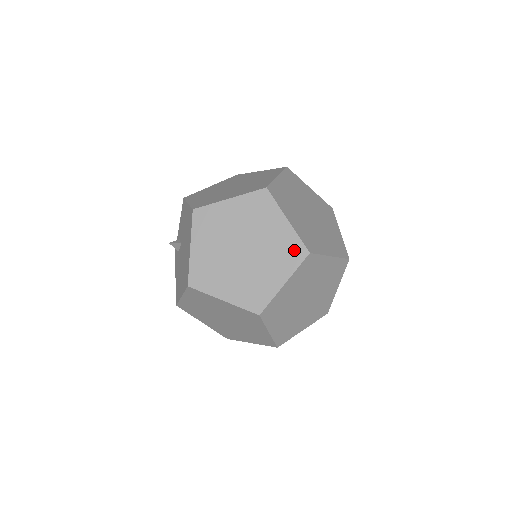
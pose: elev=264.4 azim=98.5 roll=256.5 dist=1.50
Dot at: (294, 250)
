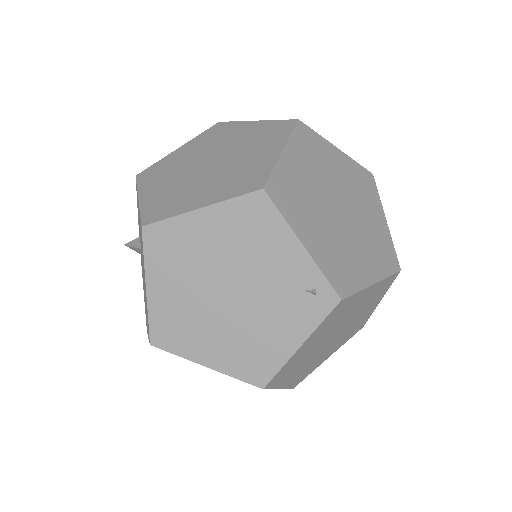
Dot at: (315, 295)
